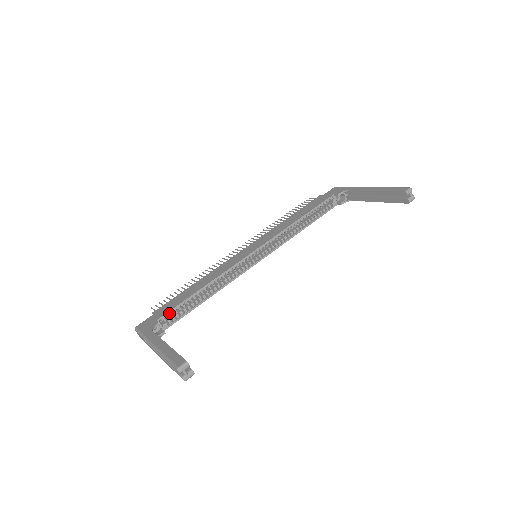
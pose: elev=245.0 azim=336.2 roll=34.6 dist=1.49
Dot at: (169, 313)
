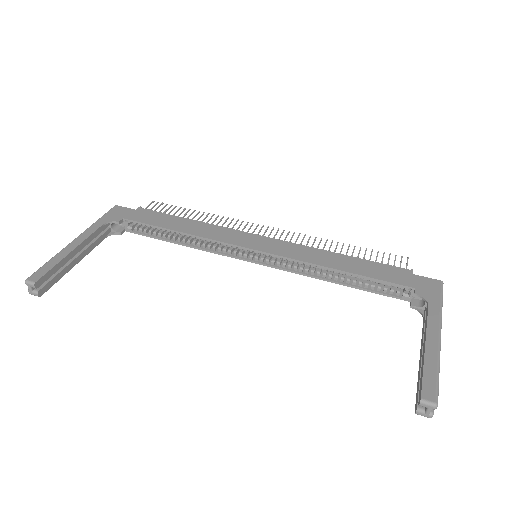
Dot at: (139, 223)
